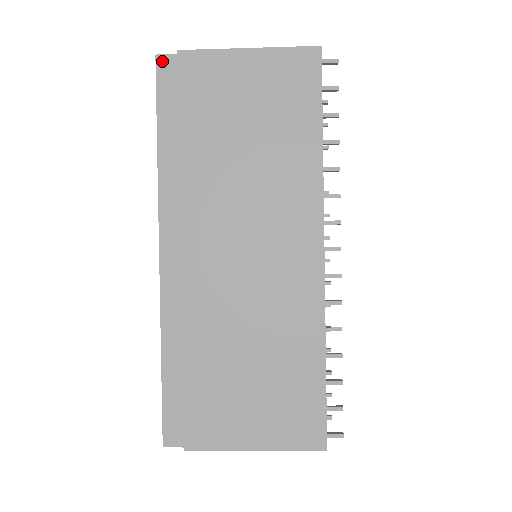
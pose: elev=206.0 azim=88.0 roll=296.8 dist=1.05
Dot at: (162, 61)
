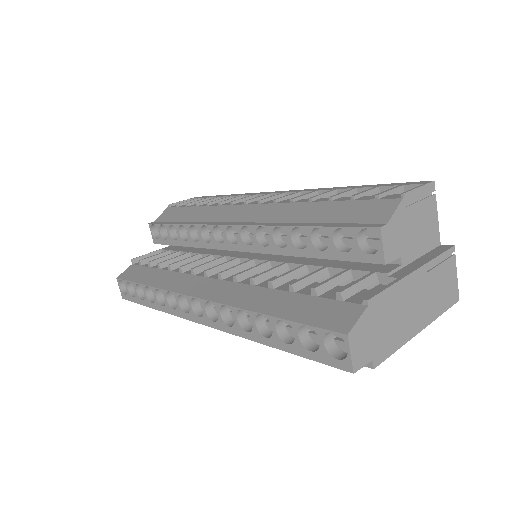
Dot at: occluded
